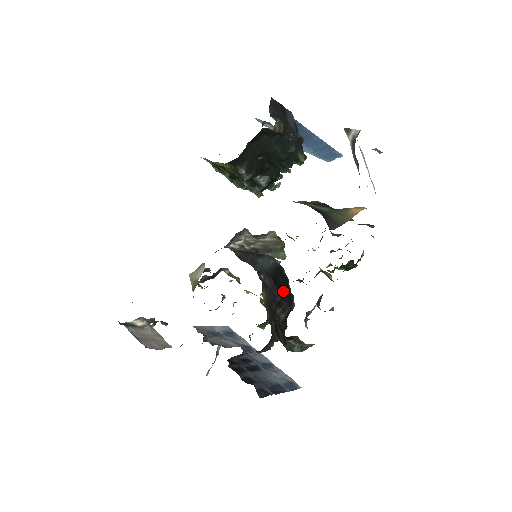
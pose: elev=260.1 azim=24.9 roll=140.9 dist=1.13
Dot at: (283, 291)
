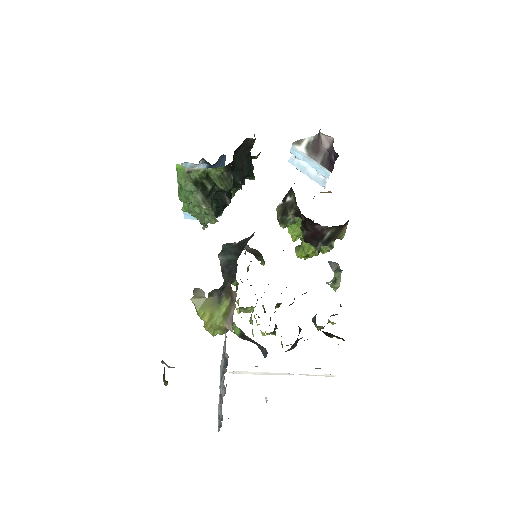
Dot at: occluded
